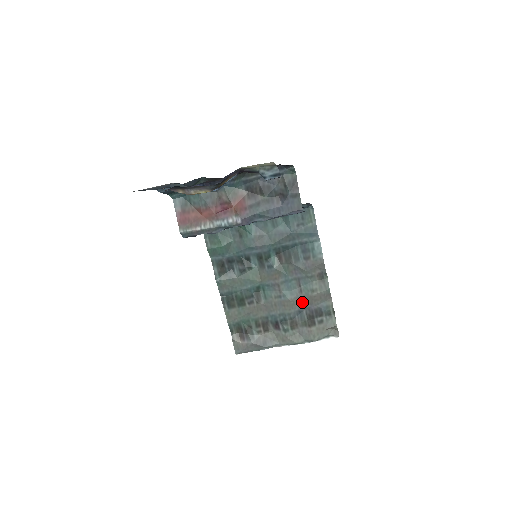
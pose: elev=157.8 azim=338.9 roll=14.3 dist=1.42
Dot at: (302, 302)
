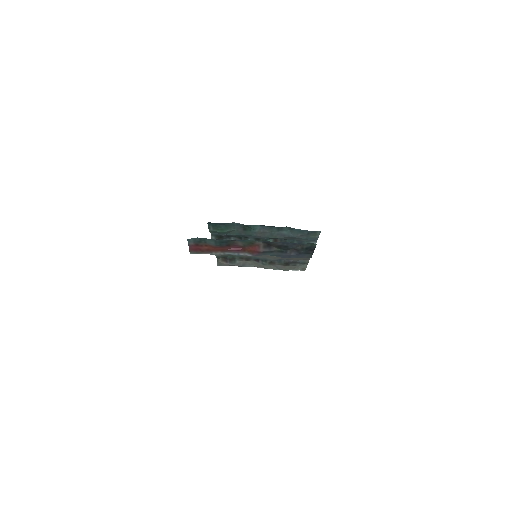
Dot at: occluded
